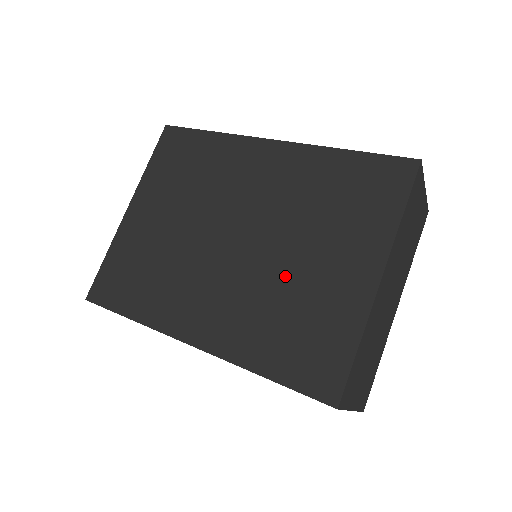
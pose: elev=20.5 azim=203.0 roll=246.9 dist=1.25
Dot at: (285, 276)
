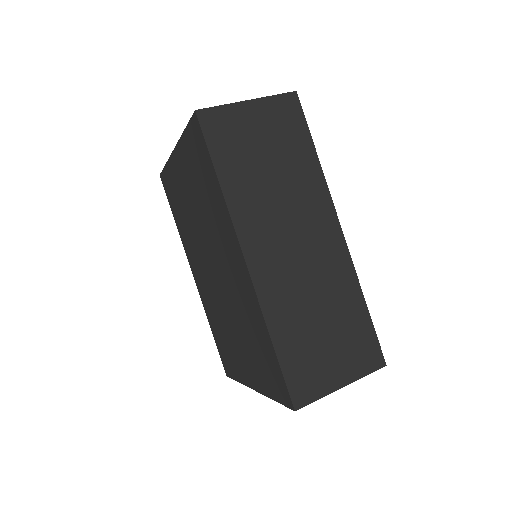
Dot at: (226, 323)
